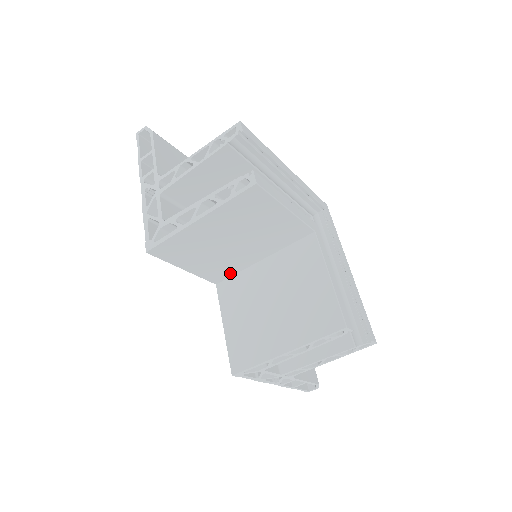
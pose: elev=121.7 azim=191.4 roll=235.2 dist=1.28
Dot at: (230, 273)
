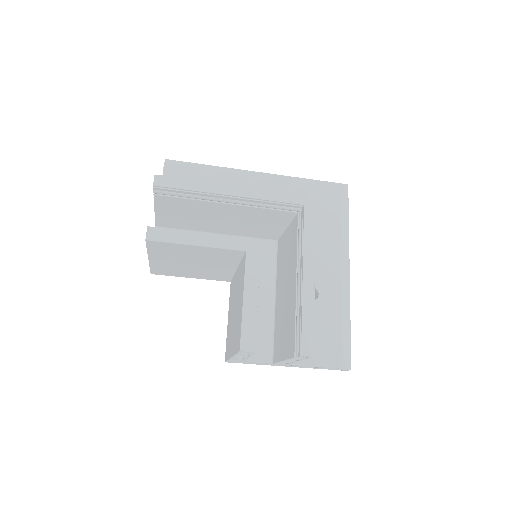
Dot at: (228, 276)
